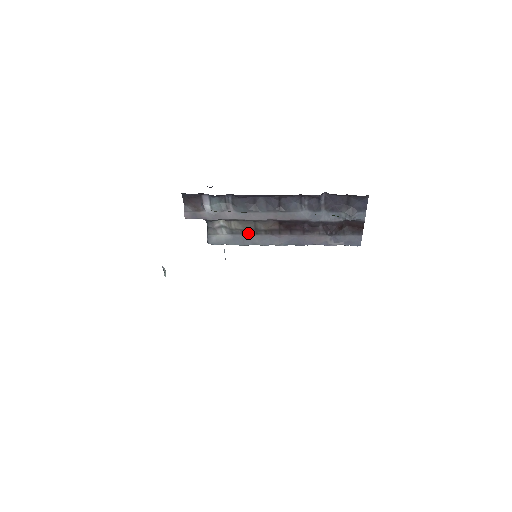
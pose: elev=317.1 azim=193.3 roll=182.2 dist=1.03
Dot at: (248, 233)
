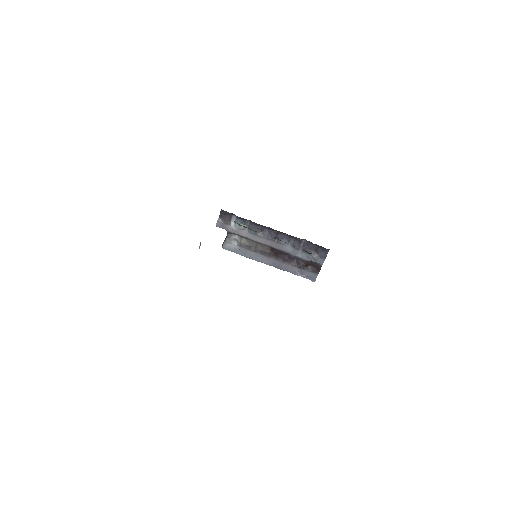
Dot at: (250, 249)
